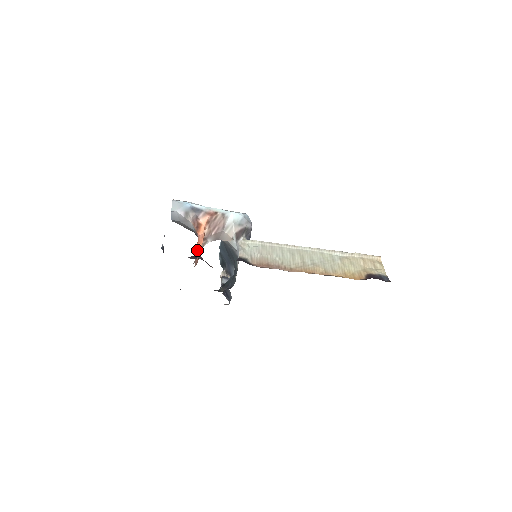
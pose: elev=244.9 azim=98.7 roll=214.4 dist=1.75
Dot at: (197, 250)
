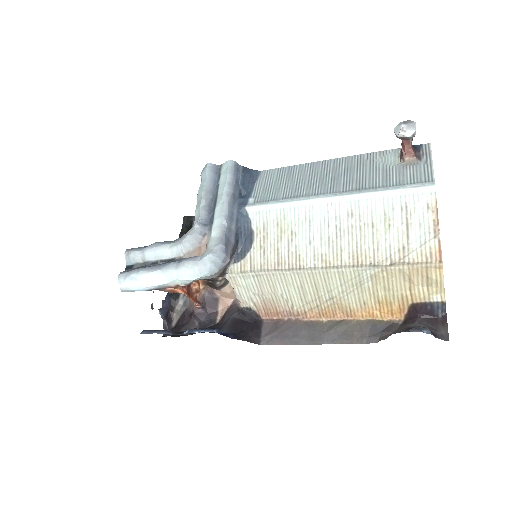
Dot at: occluded
